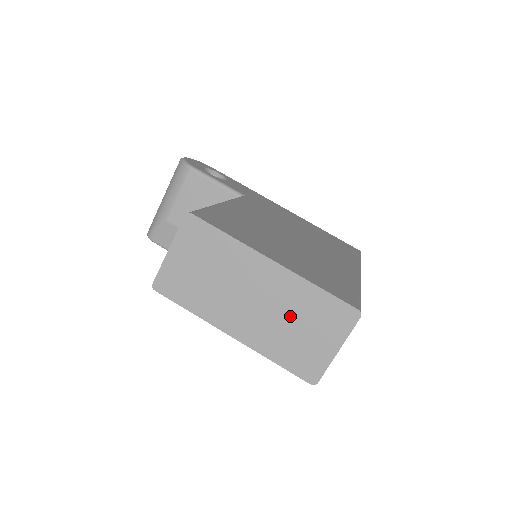
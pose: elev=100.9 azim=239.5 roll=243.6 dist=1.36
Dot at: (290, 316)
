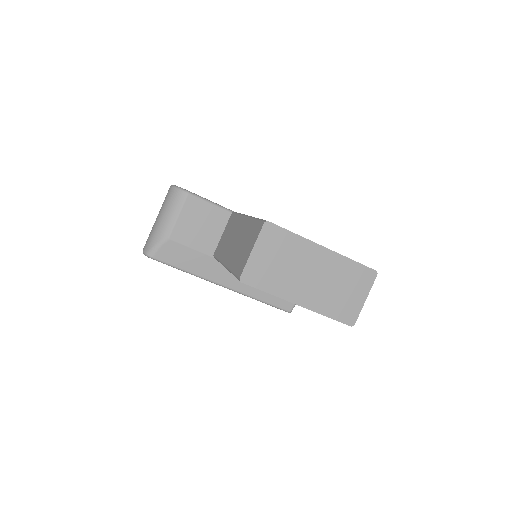
Dot at: (336, 283)
